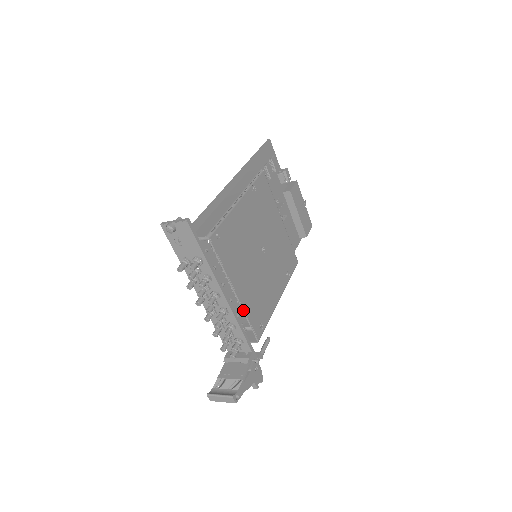
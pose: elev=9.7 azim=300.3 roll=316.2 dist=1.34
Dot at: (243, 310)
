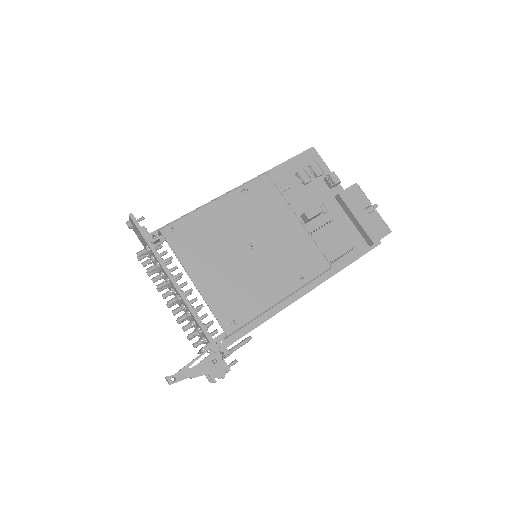
Dot at: (204, 300)
